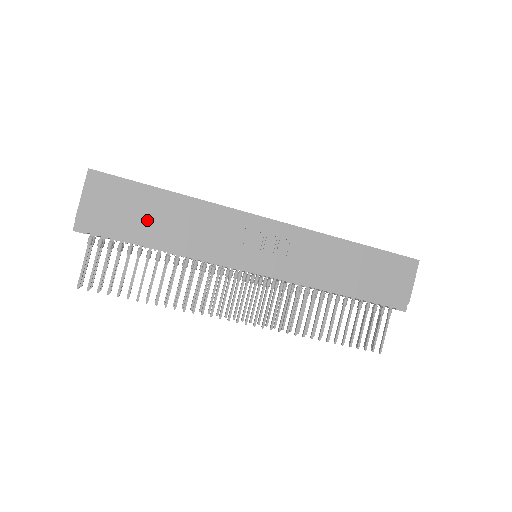
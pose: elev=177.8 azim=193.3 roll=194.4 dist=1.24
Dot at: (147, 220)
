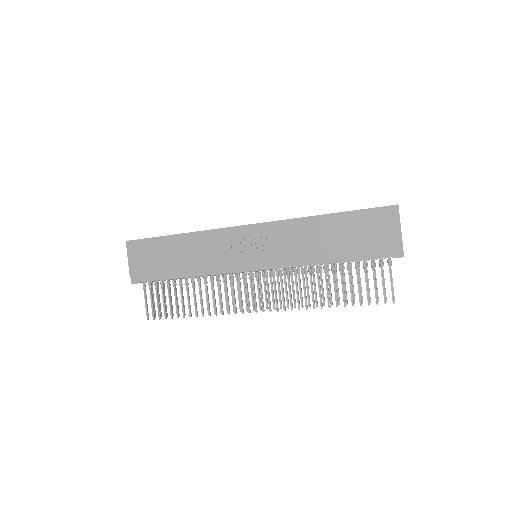
Dot at: (169, 260)
